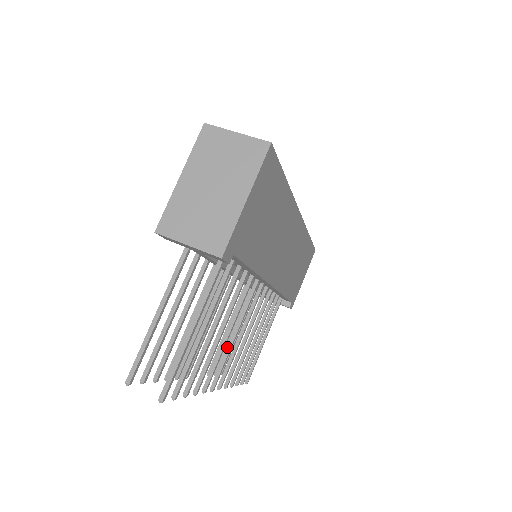
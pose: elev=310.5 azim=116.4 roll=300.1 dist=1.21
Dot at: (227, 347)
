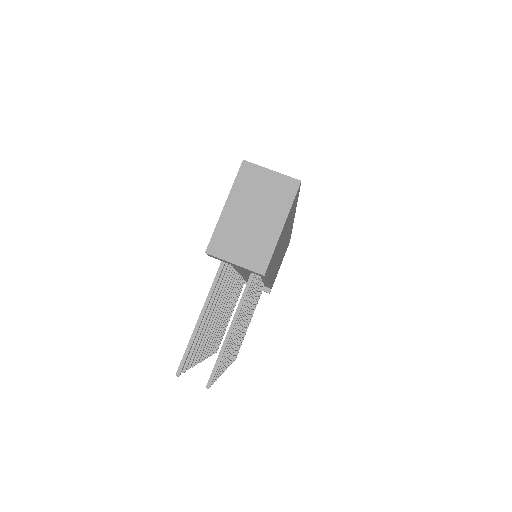
Dot at: occluded
